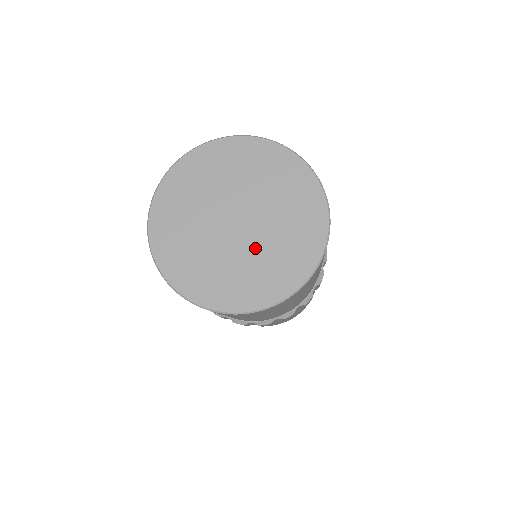
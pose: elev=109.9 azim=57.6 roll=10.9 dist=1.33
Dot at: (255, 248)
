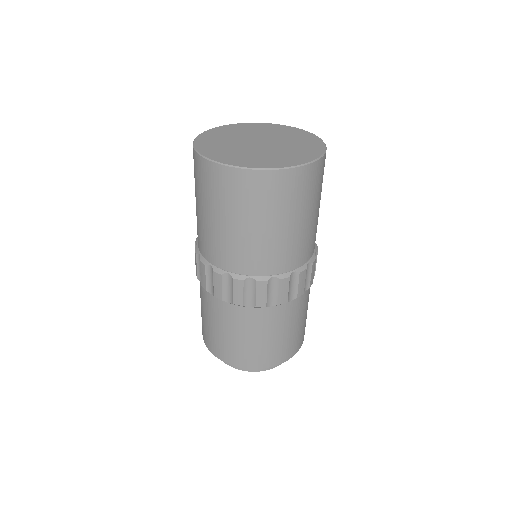
Dot at: (283, 146)
